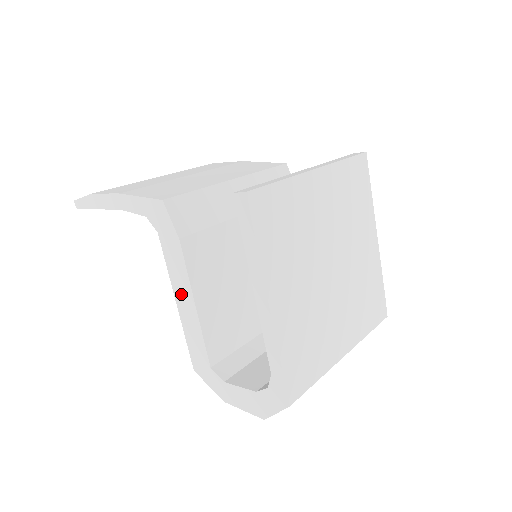
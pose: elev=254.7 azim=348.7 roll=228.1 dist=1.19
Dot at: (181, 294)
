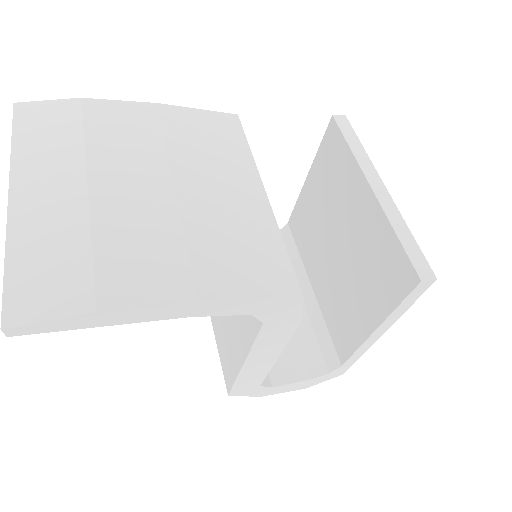
Dot at: (260, 357)
